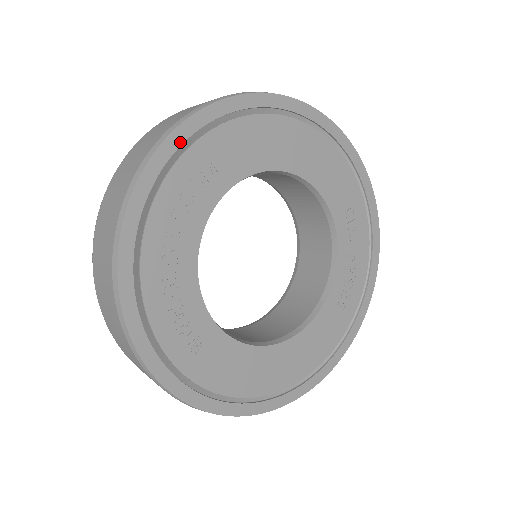
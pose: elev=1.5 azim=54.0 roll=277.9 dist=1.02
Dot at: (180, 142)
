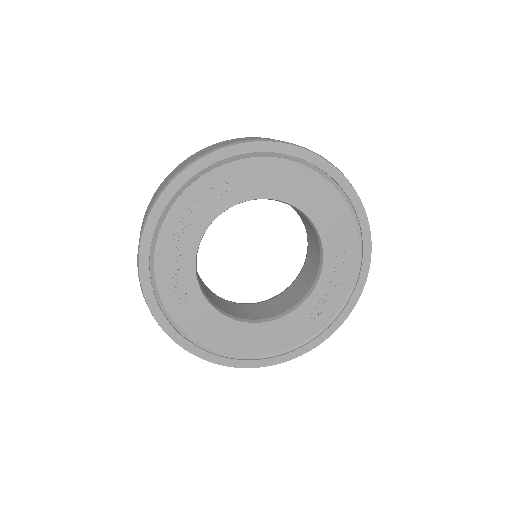
Dot at: (208, 164)
